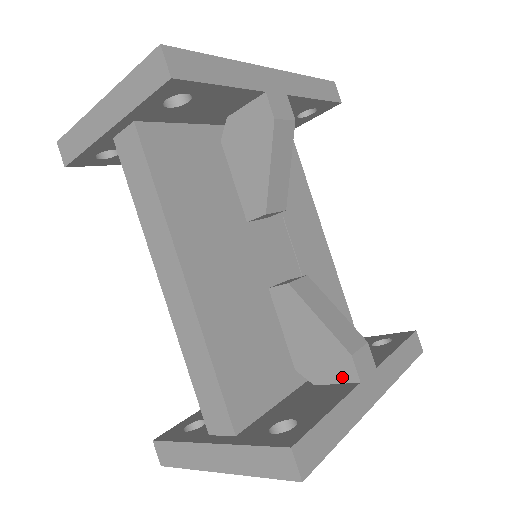
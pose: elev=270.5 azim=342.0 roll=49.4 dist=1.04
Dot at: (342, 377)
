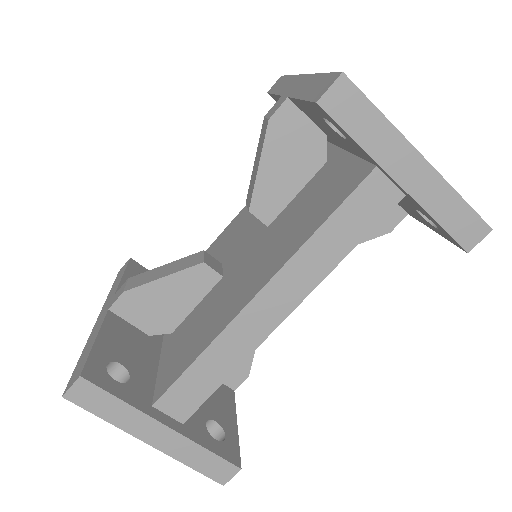
Dot at: (227, 380)
